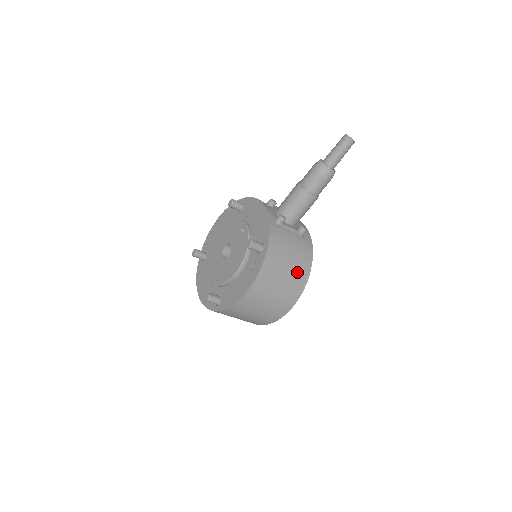
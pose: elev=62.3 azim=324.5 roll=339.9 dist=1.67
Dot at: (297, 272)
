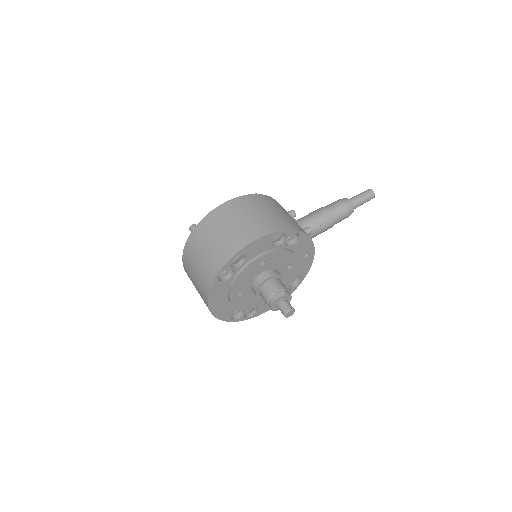
Dot at: (282, 220)
